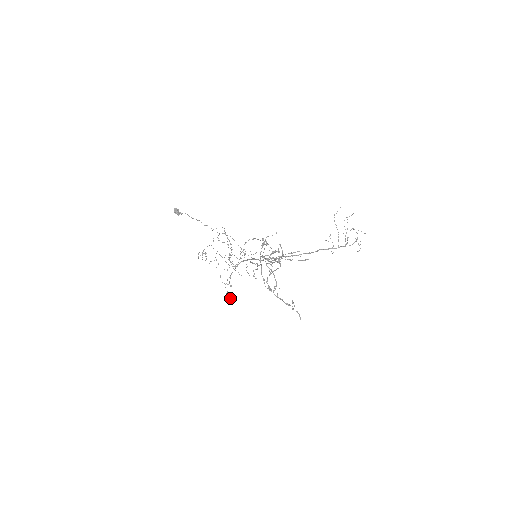
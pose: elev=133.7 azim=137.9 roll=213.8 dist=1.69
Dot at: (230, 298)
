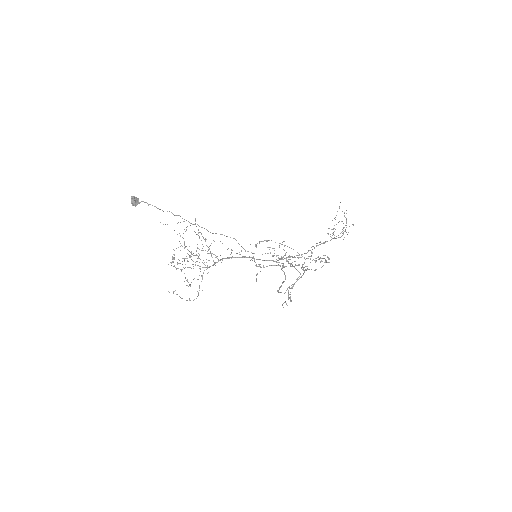
Dot at: (190, 300)
